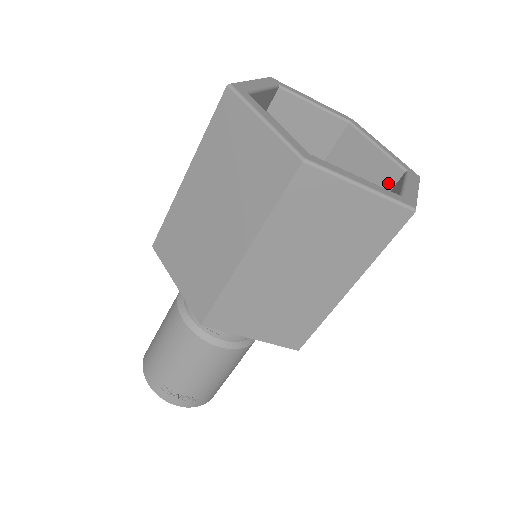
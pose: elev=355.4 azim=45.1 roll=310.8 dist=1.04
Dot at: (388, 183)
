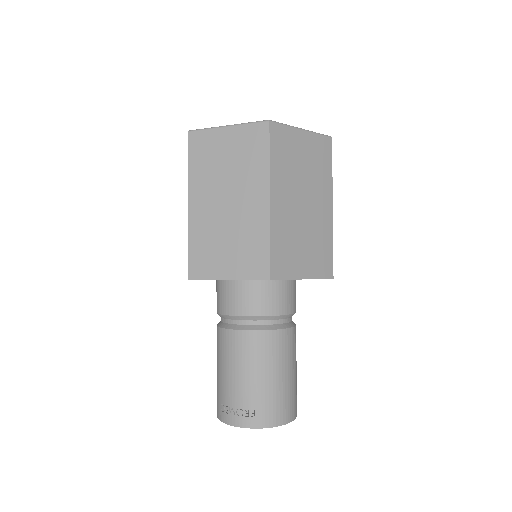
Dot at: occluded
